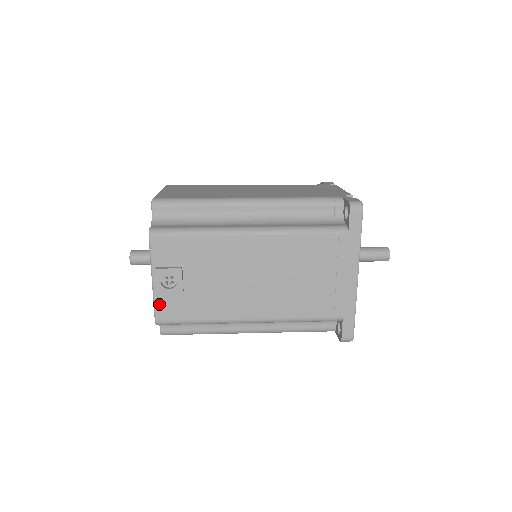
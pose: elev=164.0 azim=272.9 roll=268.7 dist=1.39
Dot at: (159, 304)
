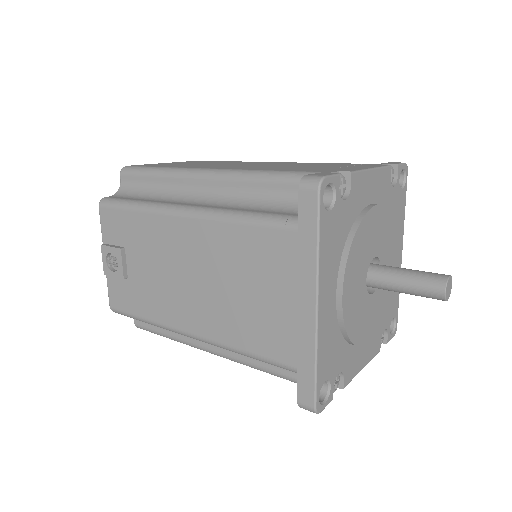
Dot at: (111, 288)
